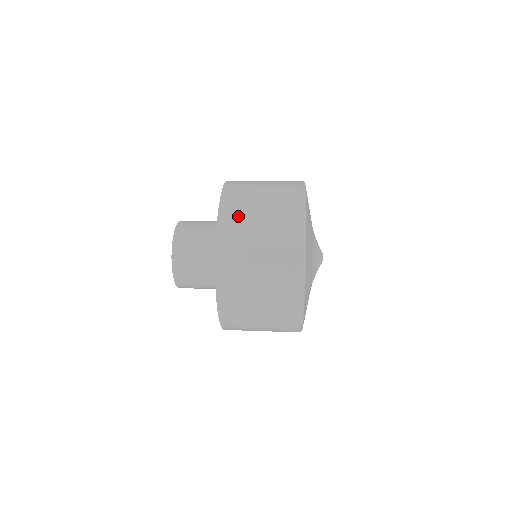
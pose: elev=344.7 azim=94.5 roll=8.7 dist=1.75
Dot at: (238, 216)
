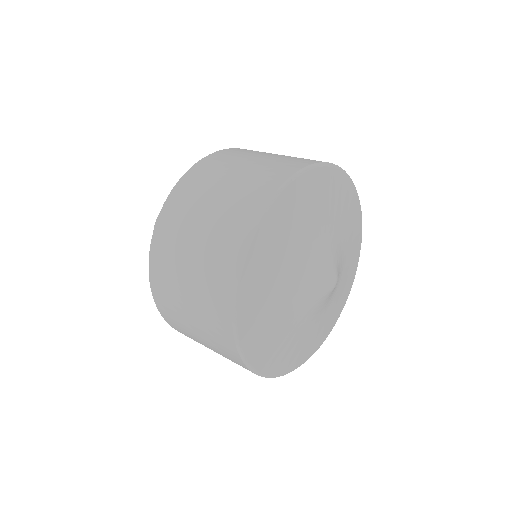
Dot at: (166, 270)
